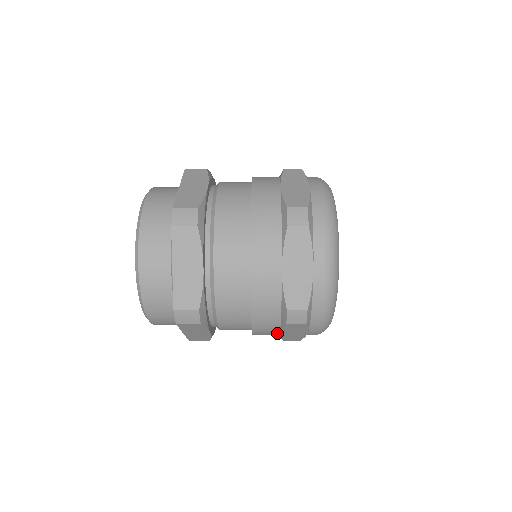
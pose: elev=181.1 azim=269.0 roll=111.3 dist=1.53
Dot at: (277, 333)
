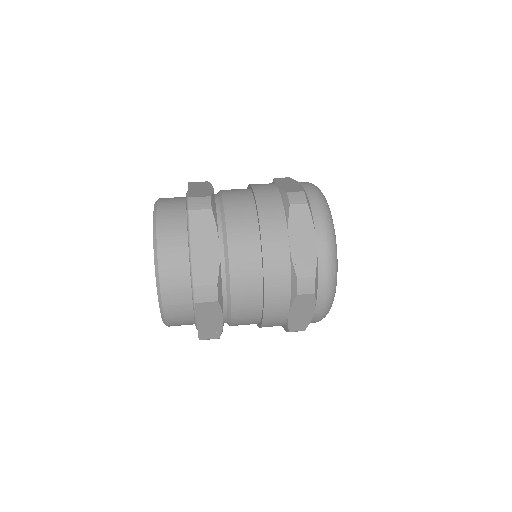
Dot at: (286, 316)
